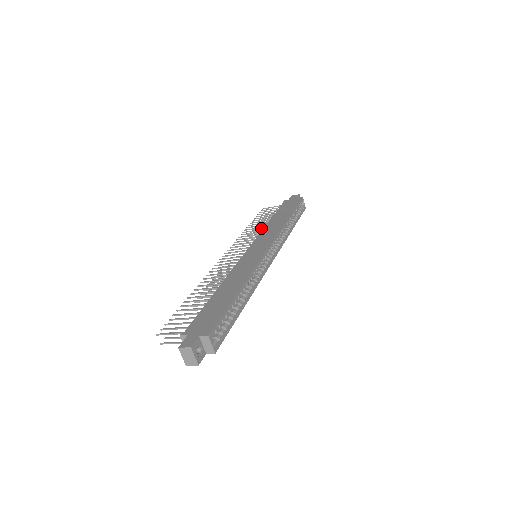
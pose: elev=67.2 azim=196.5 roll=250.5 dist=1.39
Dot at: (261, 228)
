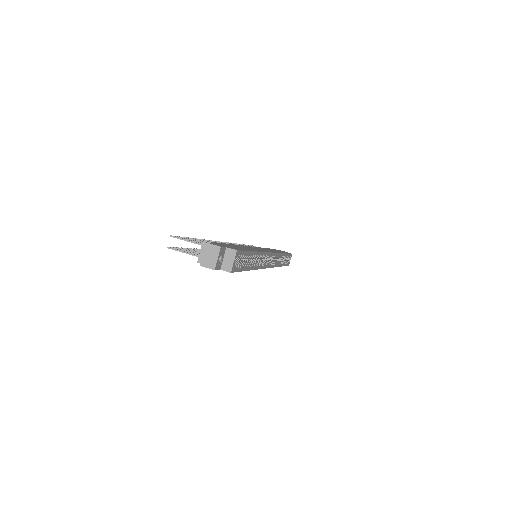
Dot at: occluded
